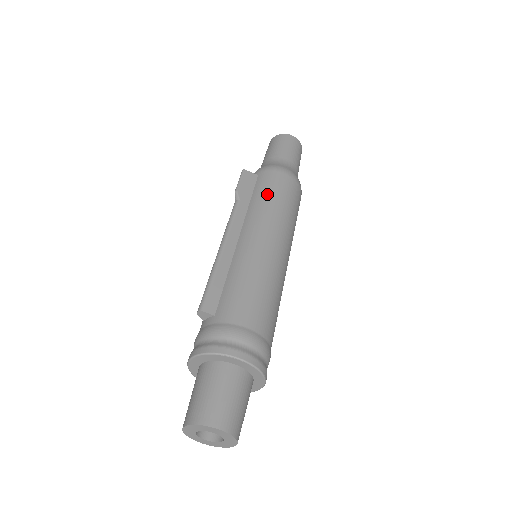
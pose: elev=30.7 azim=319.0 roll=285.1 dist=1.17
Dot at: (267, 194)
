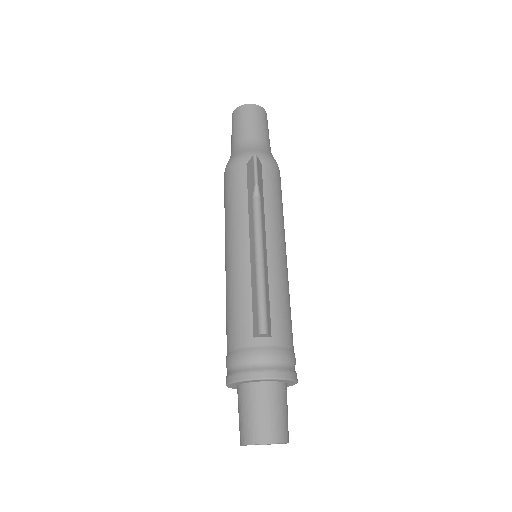
Dot at: (277, 196)
